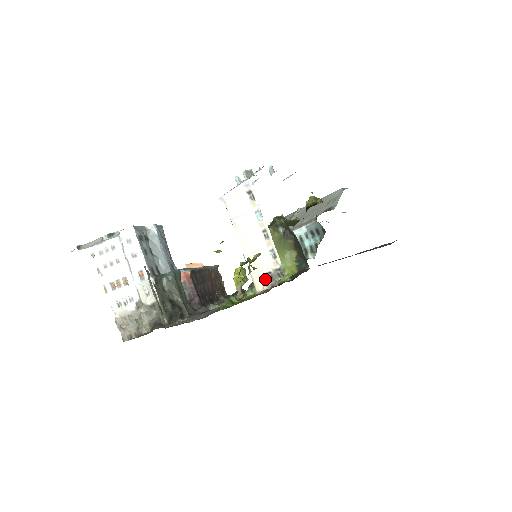
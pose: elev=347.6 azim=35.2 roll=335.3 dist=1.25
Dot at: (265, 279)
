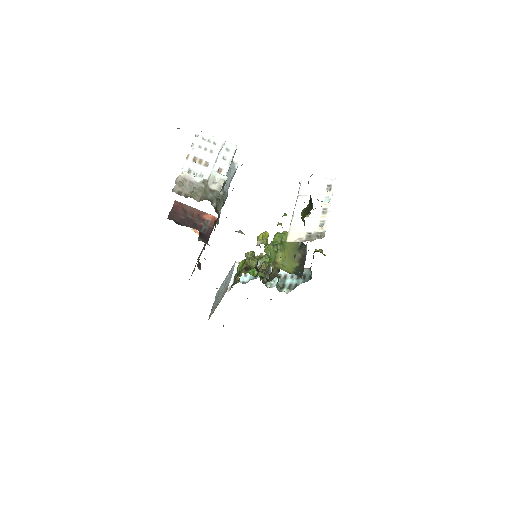
Dot at: (302, 236)
